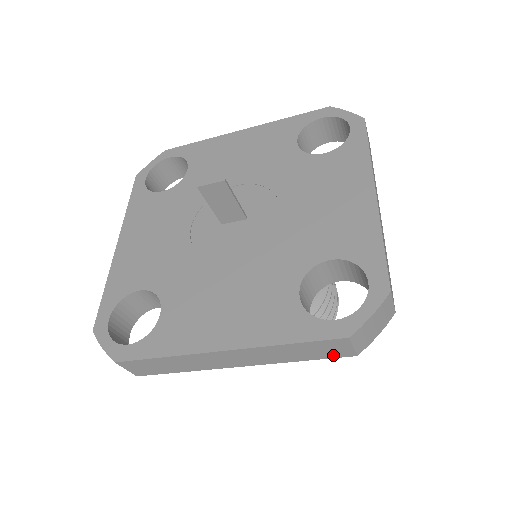
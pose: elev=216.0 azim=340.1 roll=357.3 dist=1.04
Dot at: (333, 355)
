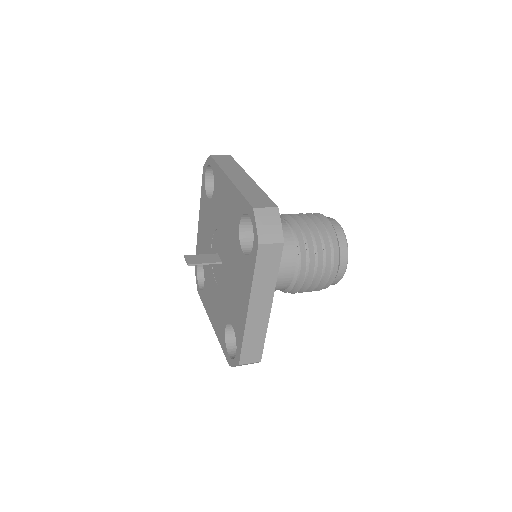
Dot at: occluded
